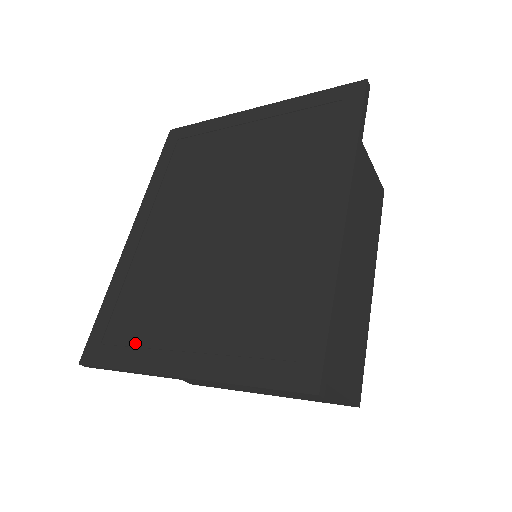
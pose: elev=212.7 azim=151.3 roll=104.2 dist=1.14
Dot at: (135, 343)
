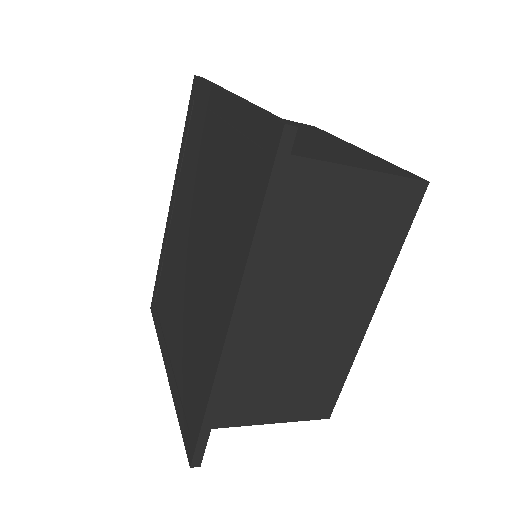
Dot at: (161, 321)
